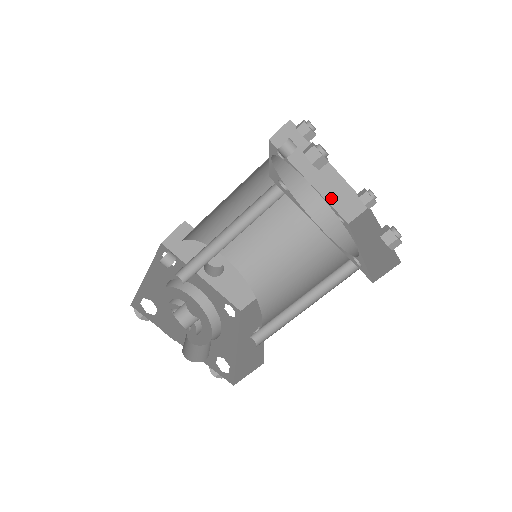
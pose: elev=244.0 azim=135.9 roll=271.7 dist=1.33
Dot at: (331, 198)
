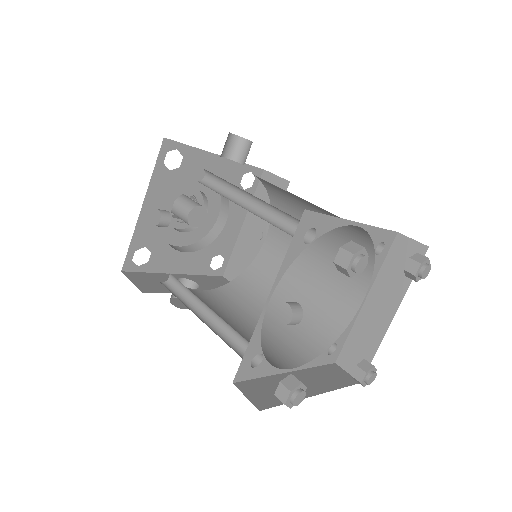
Dot at: occluded
